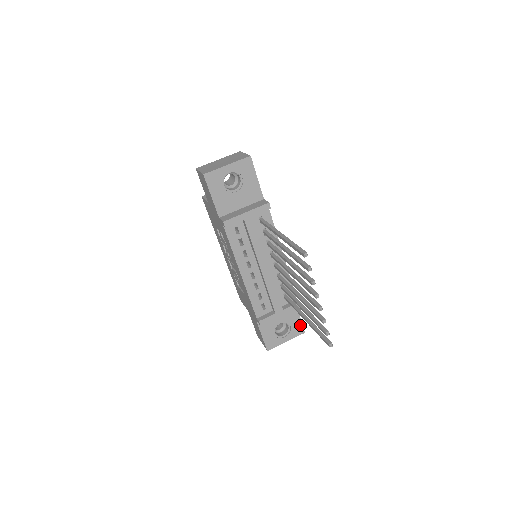
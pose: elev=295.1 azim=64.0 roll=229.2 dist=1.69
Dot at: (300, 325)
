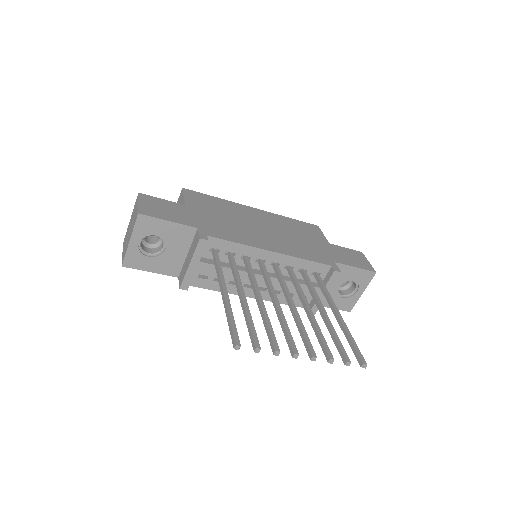
Dot at: (363, 272)
